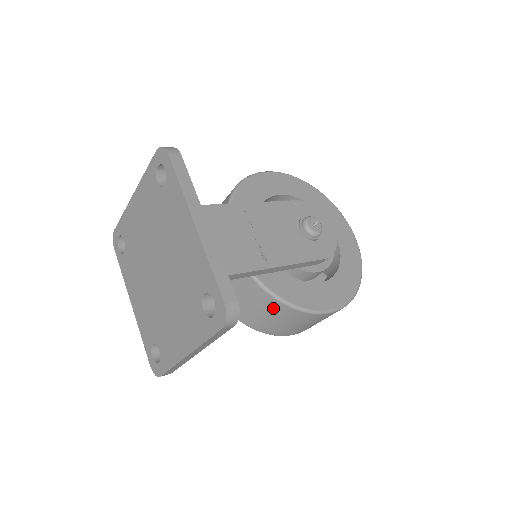
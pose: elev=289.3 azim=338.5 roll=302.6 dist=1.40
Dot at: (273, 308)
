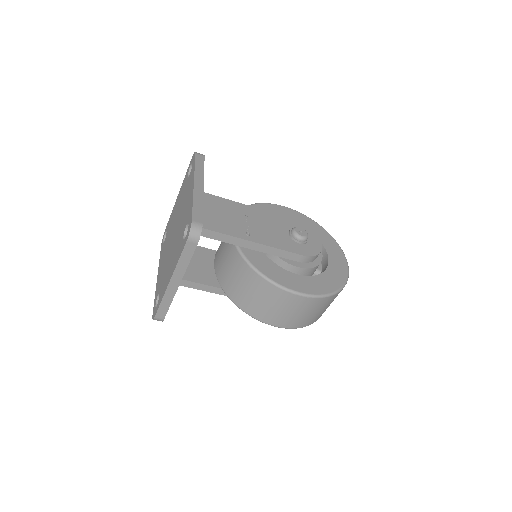
Dot at: (250, 279)
